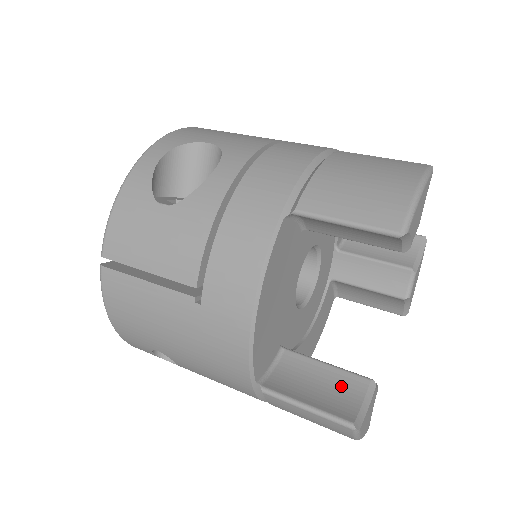
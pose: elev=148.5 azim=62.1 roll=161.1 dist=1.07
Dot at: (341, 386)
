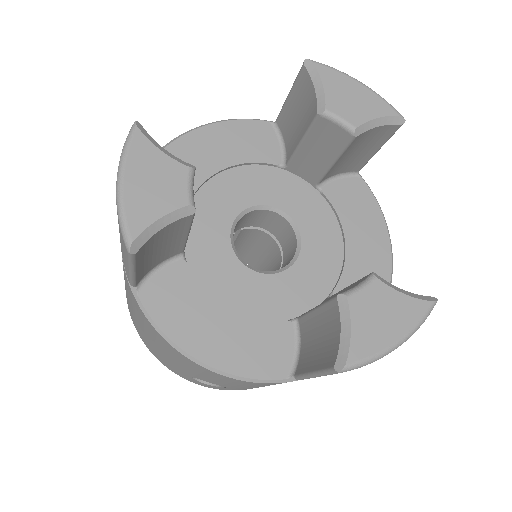
Dot at: occluded
